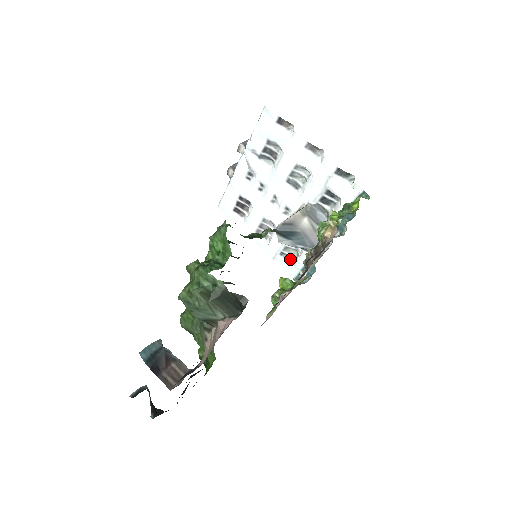
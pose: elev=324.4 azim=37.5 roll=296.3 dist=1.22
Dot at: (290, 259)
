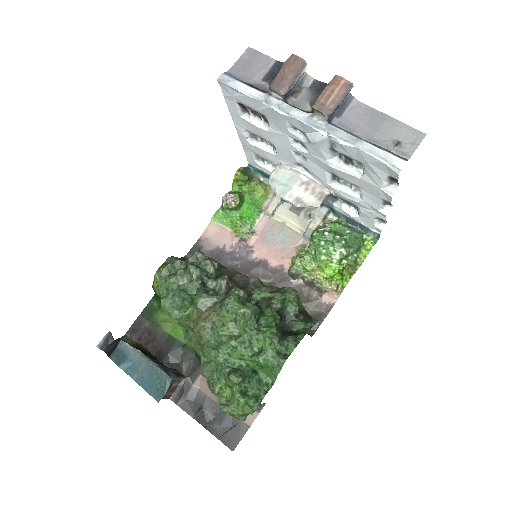
Dot at: (261, 158)
